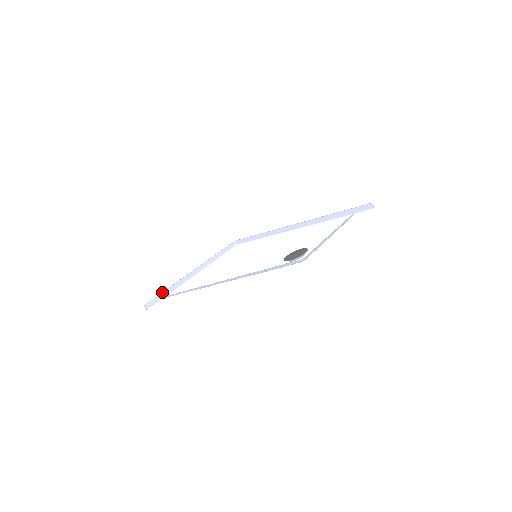
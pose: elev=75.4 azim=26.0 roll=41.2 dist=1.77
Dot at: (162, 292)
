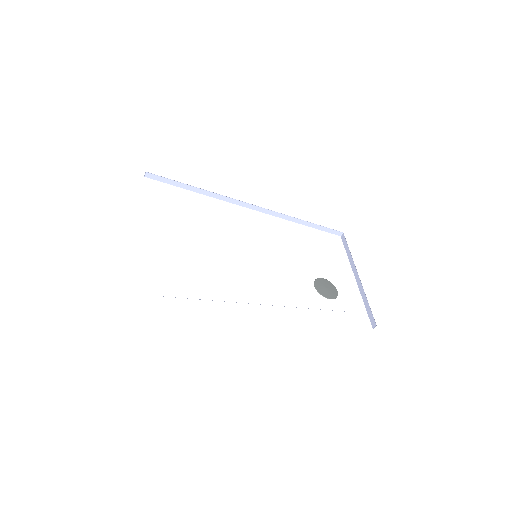
Dot at: occluded
